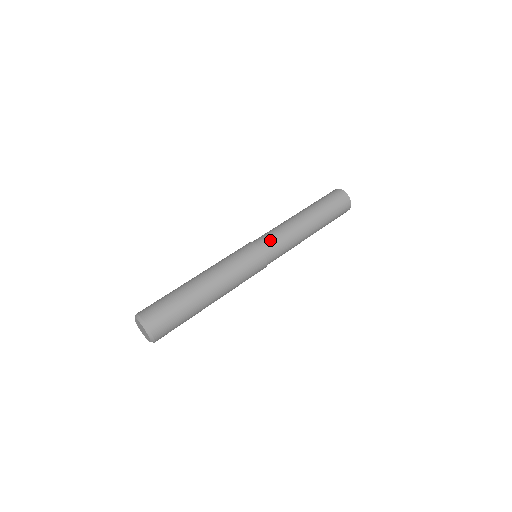
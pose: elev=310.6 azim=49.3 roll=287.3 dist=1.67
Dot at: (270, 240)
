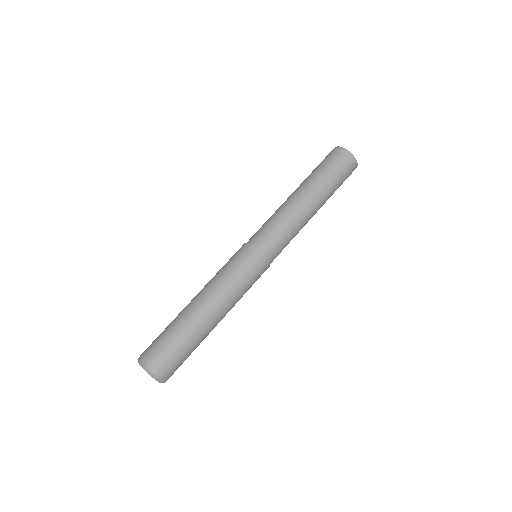
Dot at: (272, 241)
